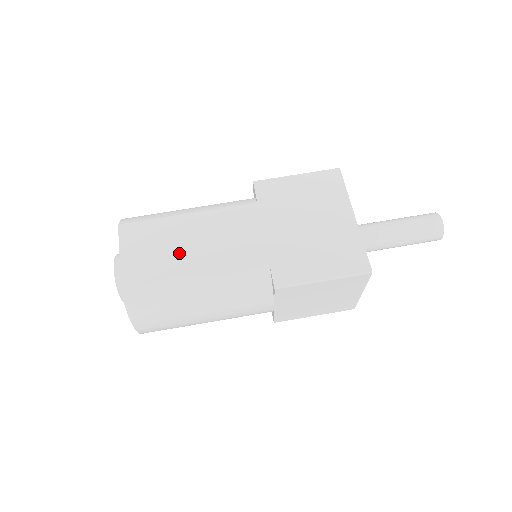
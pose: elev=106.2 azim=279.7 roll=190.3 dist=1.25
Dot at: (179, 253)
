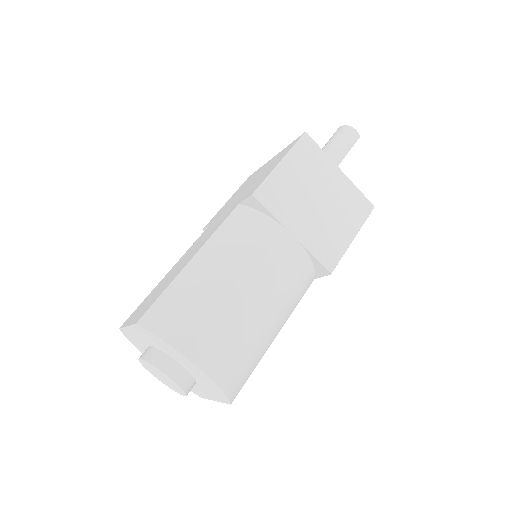
Dot at: (173, 275)
